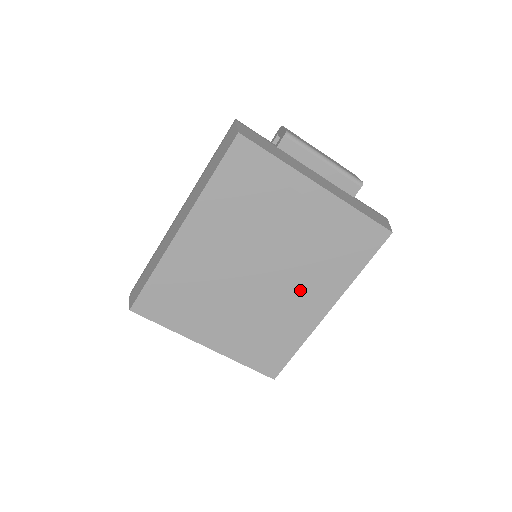
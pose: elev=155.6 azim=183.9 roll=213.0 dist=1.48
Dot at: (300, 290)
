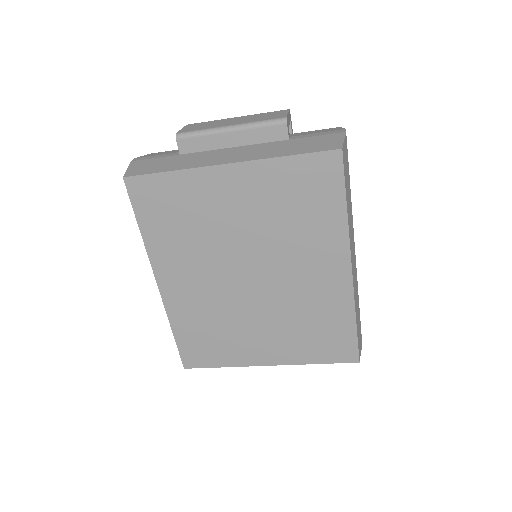
Dot at: (303, 268)
